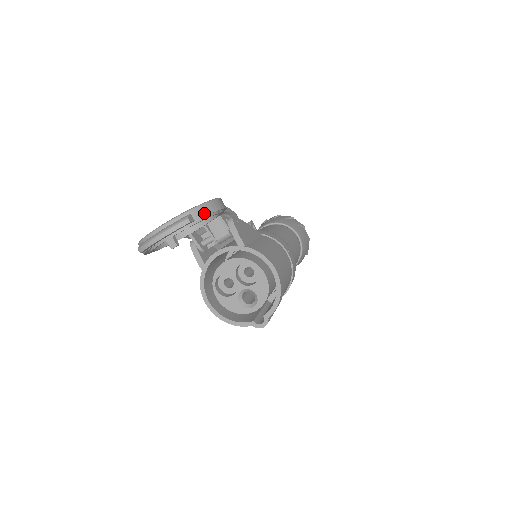
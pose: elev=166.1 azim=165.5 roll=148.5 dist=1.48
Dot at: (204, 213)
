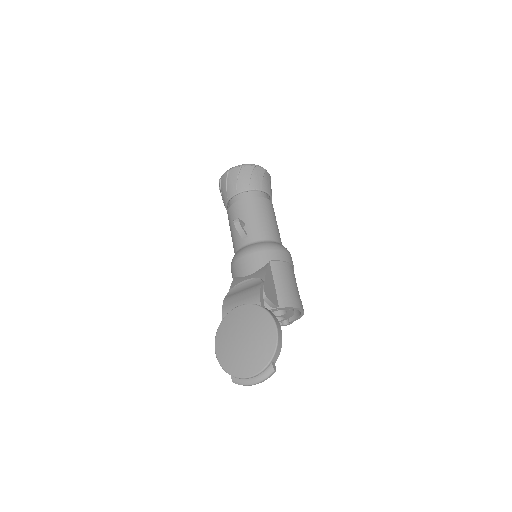
Dot at: (278, 354)
